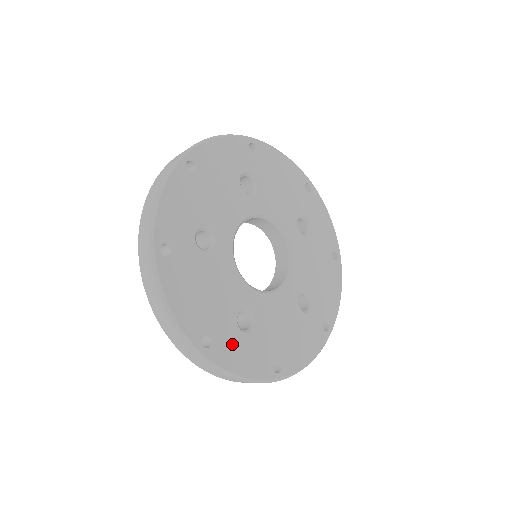
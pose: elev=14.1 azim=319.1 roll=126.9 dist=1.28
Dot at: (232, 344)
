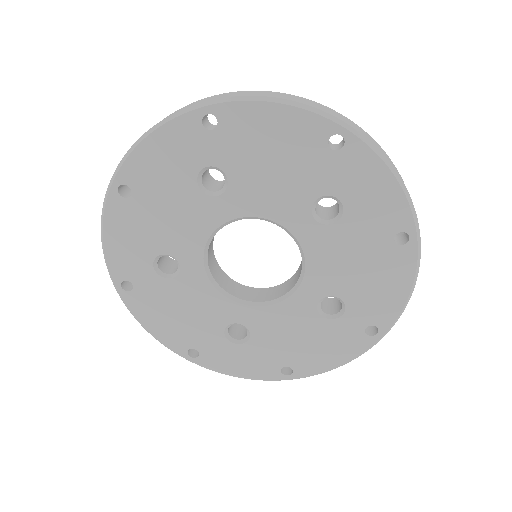
Dot at: (223, 354)
